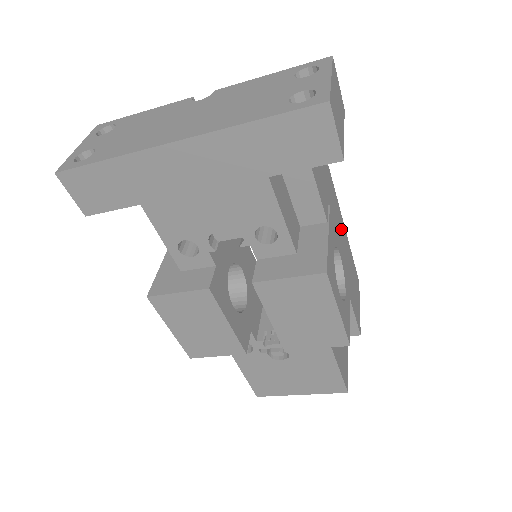
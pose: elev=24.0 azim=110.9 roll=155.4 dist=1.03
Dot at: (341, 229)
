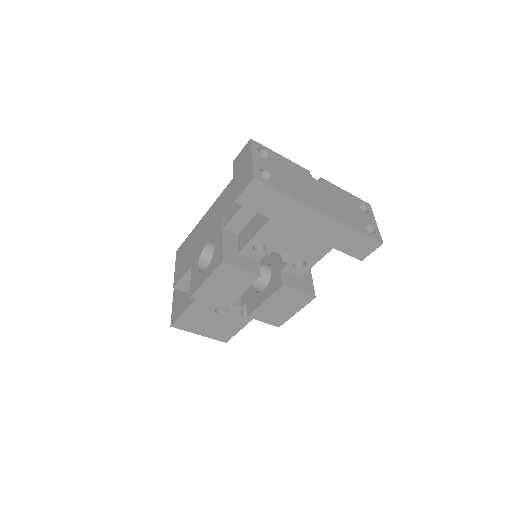
Dot at: occluded
